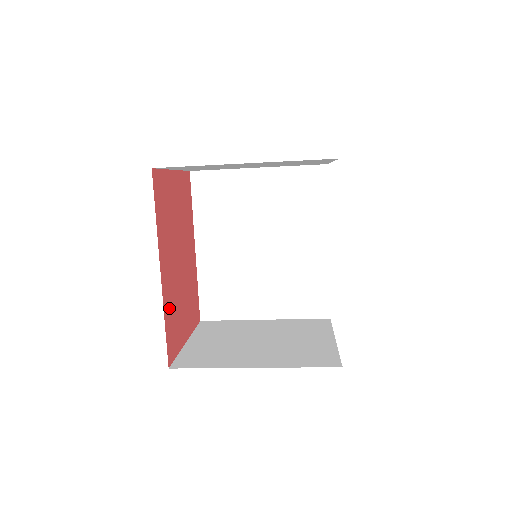
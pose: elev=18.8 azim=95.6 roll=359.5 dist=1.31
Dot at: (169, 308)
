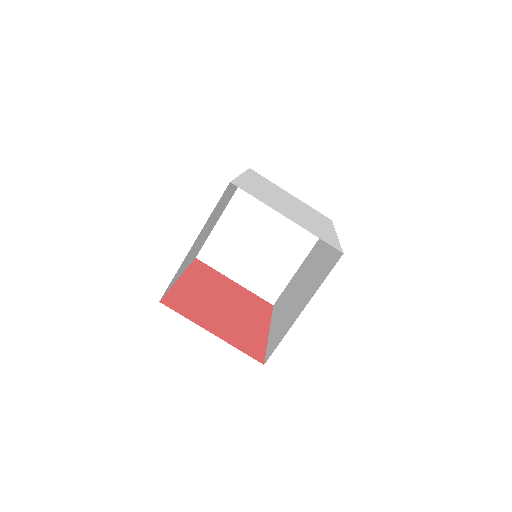
Dot at: (184, 294)
